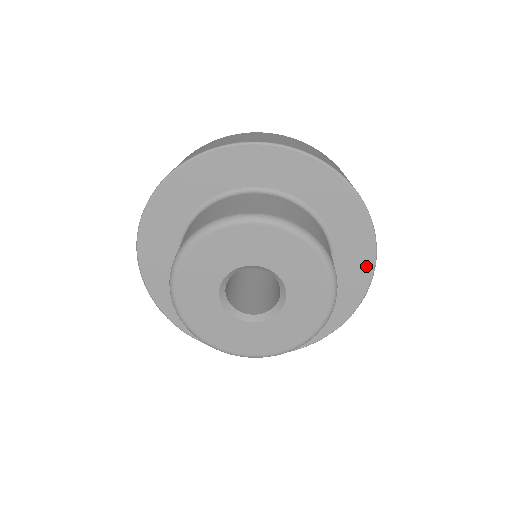
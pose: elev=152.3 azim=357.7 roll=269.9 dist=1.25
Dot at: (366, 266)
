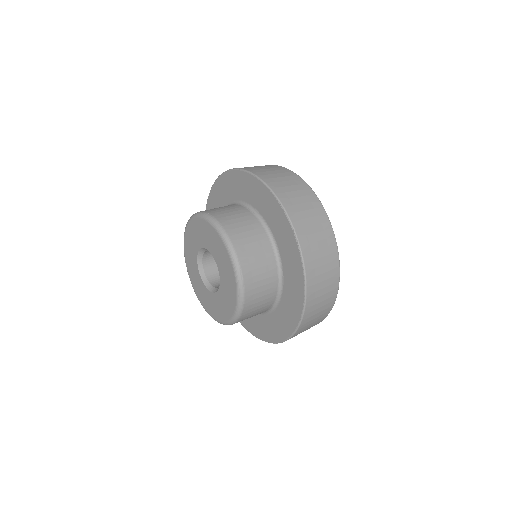
Dot at: (278, 336)
